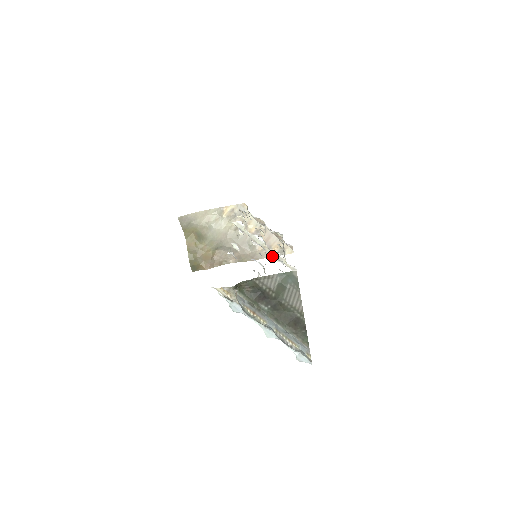
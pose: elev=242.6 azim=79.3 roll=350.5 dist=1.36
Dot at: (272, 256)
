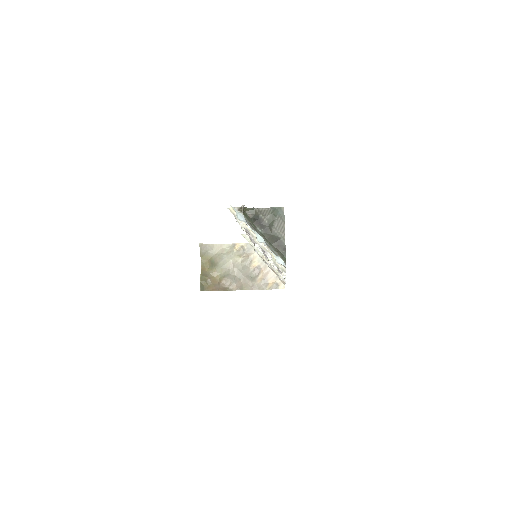
Dot at: (267, 289)
